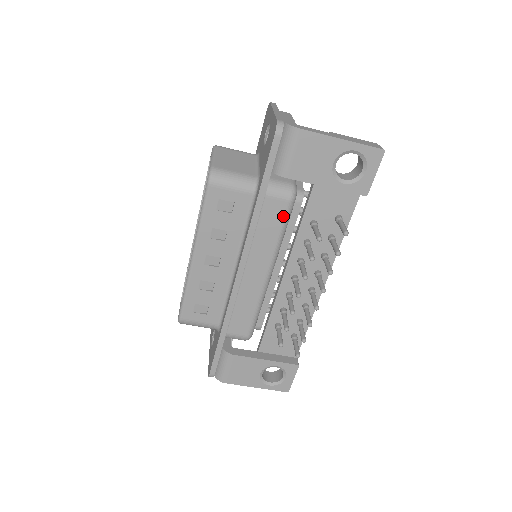
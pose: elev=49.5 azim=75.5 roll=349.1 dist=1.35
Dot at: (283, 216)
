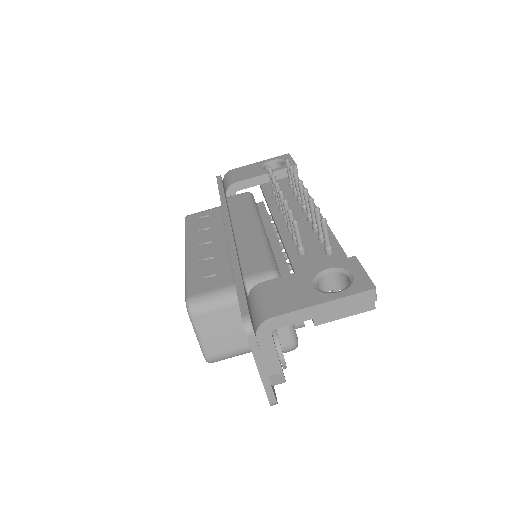
Dot at: (247, 199)
